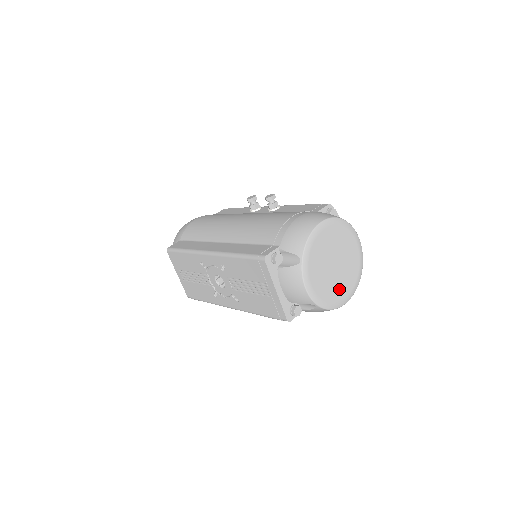
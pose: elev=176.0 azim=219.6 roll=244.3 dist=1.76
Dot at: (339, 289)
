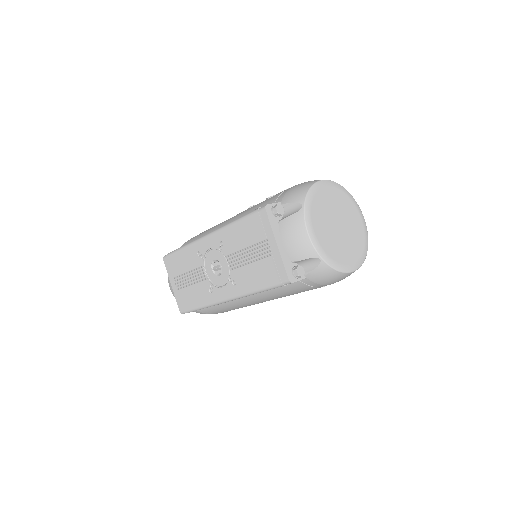
Dot at: (344, 252)
